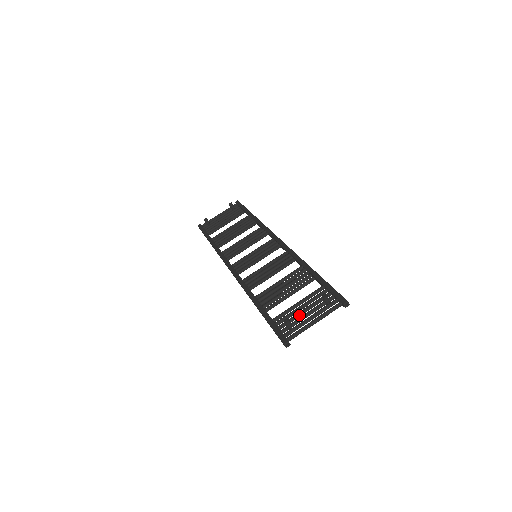
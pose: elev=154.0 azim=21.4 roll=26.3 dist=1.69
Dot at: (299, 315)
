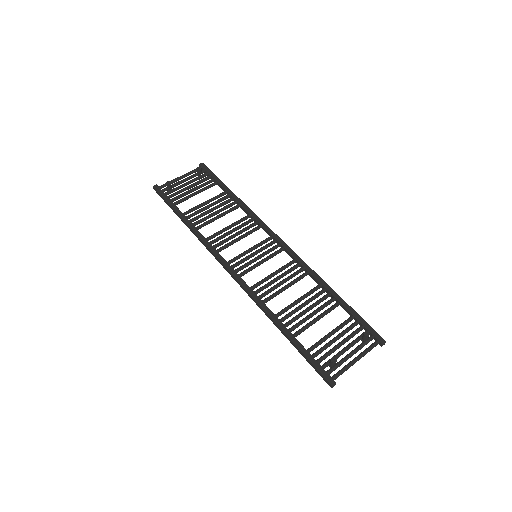
Dot at: (336, 349)
